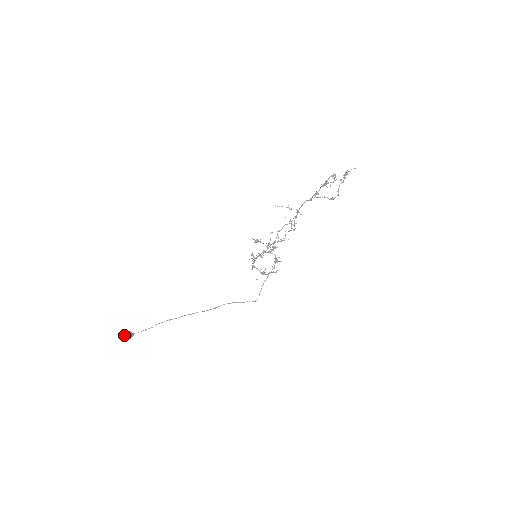
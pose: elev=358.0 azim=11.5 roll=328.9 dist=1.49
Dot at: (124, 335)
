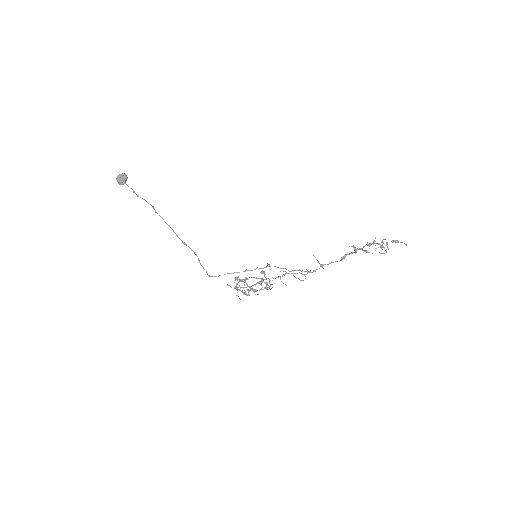
Dot at: (122, 174)
